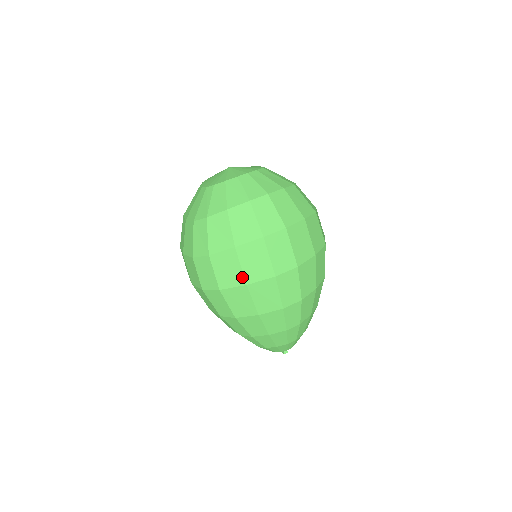
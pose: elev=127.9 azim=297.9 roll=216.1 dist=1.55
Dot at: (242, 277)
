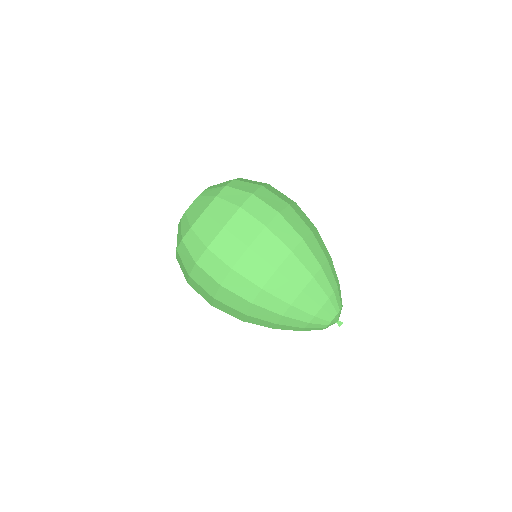
Dot at: (283, 201)
